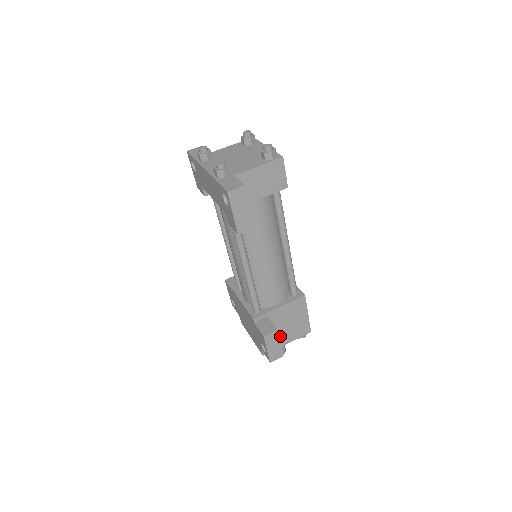
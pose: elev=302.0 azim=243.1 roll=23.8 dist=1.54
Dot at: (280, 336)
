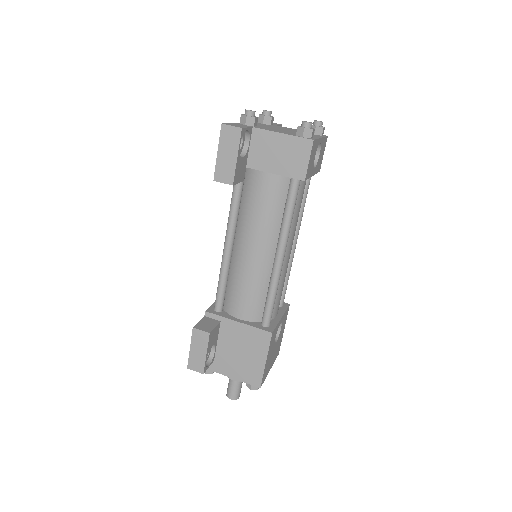
Dot at: (224, 359)
